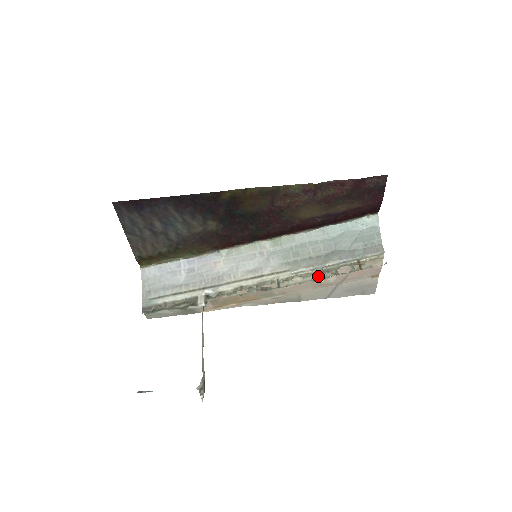
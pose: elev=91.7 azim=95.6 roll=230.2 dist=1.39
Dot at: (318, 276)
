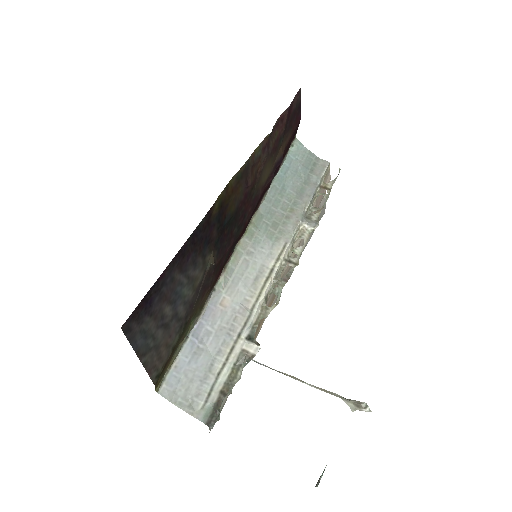
Dot at: (312, 224)
